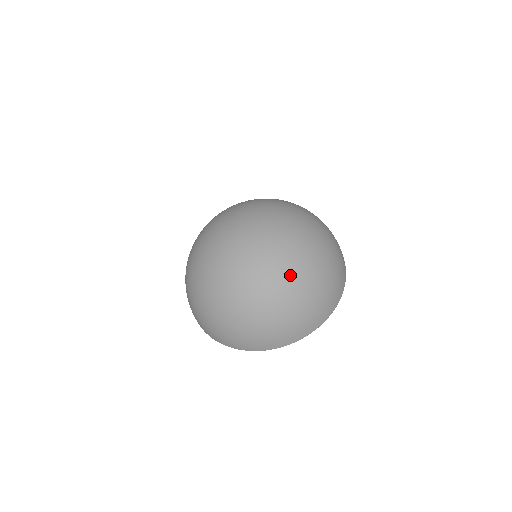
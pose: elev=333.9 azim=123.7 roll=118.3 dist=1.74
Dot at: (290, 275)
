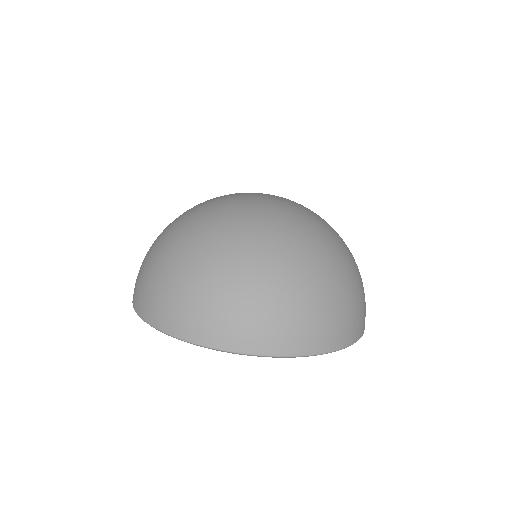
Dot at: (308, 246)
